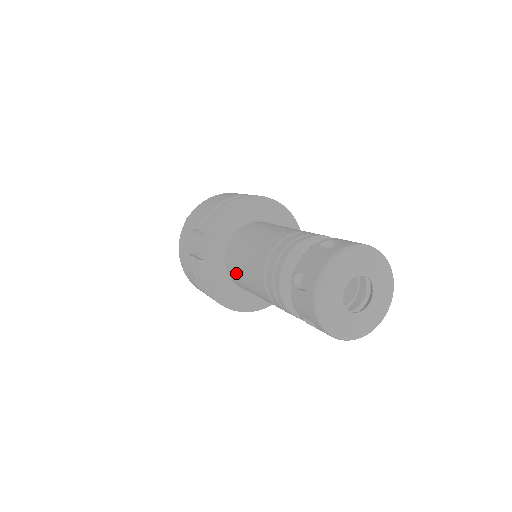
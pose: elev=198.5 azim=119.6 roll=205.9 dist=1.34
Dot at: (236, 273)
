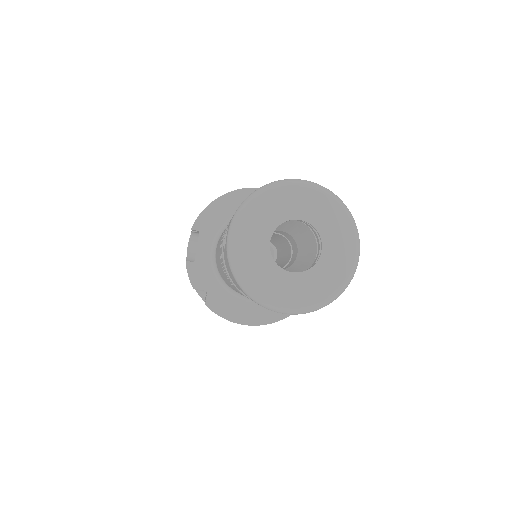
Dot at: (219, 269)
